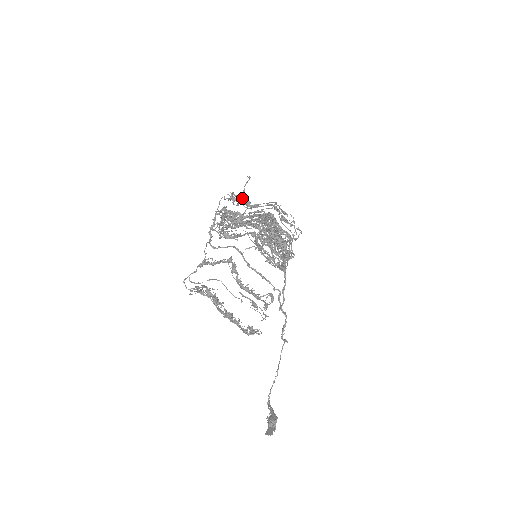
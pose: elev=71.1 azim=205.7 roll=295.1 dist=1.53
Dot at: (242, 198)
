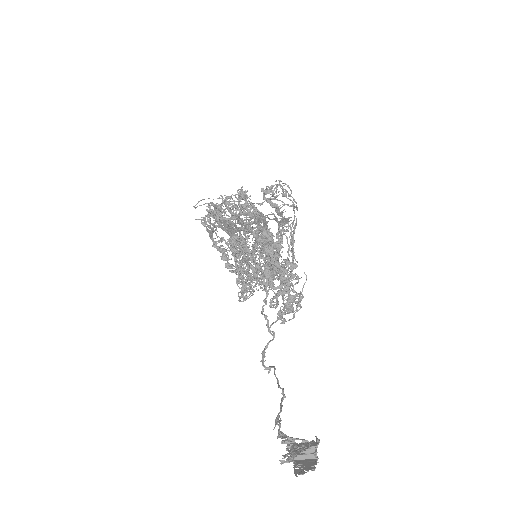
Dot at: occluded
